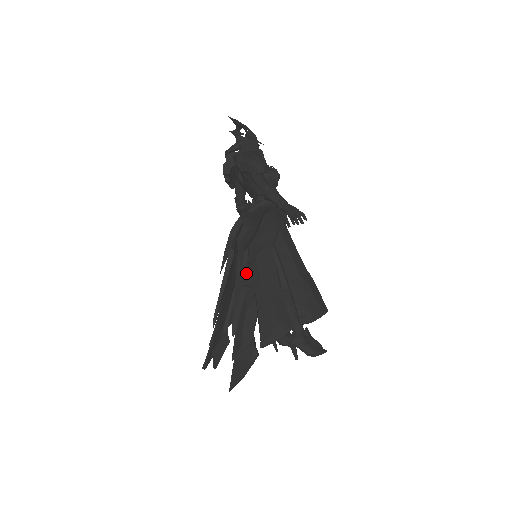
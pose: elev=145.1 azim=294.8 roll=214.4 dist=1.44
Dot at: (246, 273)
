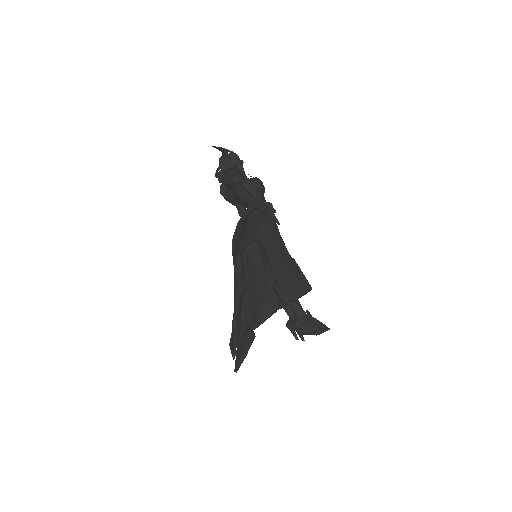
Dot at: occluded
